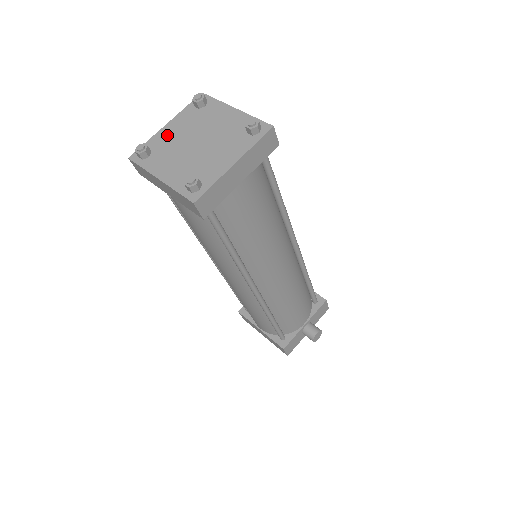
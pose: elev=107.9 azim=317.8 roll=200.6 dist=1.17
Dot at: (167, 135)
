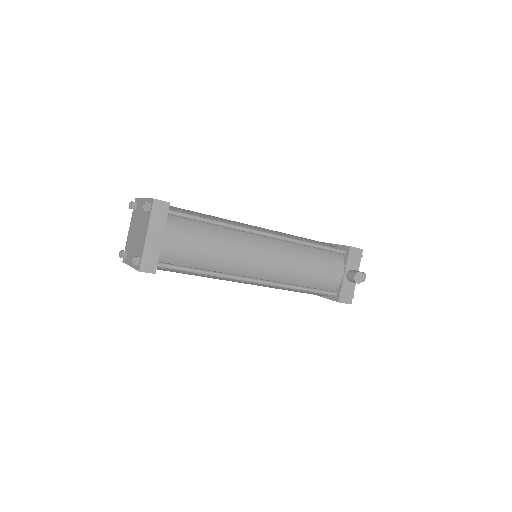
Dot at: (129, 237)
